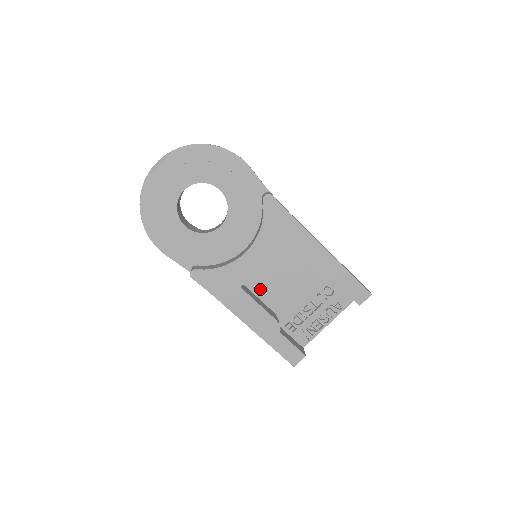
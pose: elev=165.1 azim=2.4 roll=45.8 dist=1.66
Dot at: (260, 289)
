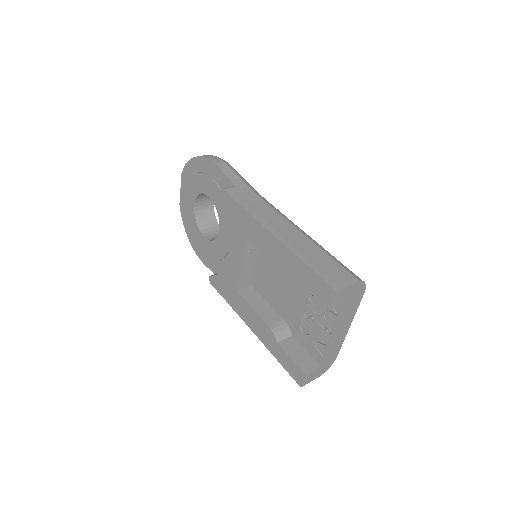
Dot at: (266, 292)
